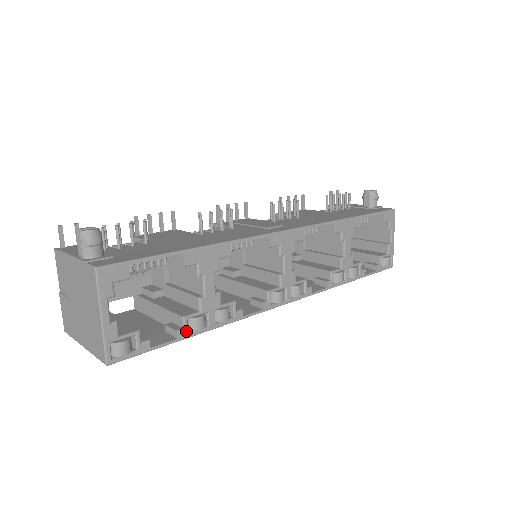
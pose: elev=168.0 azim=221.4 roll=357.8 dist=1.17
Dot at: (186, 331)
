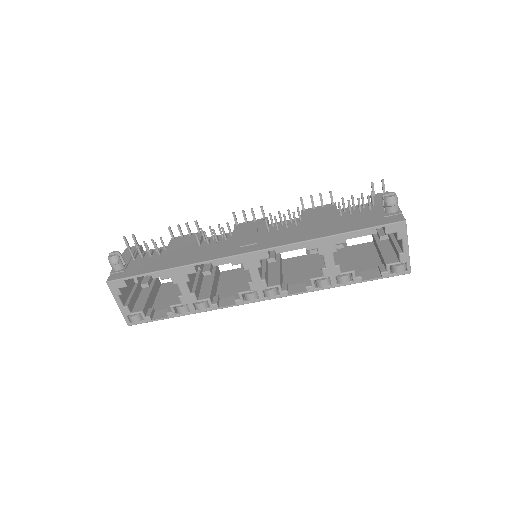
Dot at: (174, 313)
